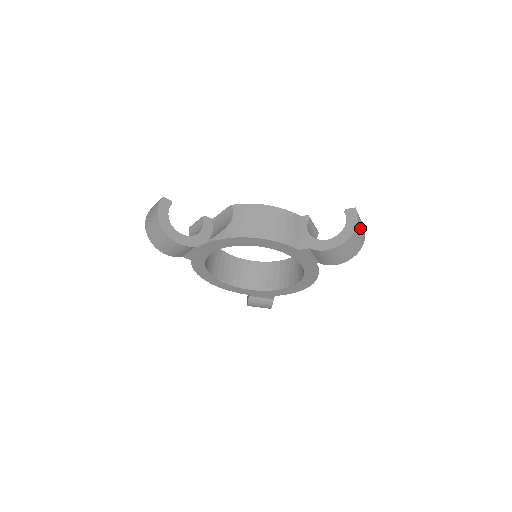
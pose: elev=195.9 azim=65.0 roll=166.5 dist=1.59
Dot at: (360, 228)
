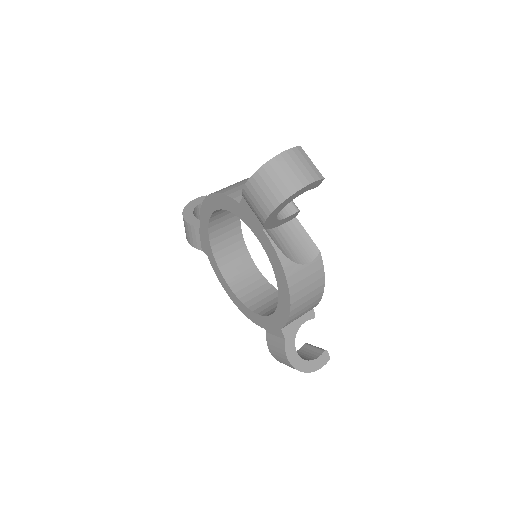
Dot at: (292, 163)
